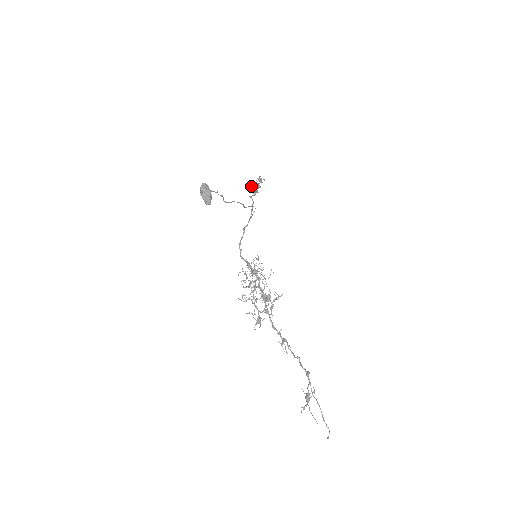
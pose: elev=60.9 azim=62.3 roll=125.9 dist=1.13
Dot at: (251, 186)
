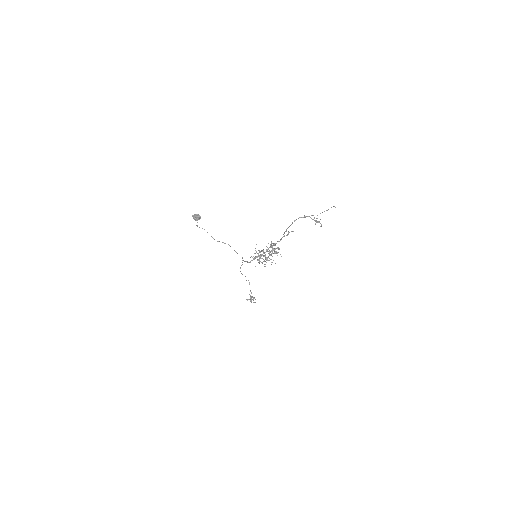
Dot at: occluded
